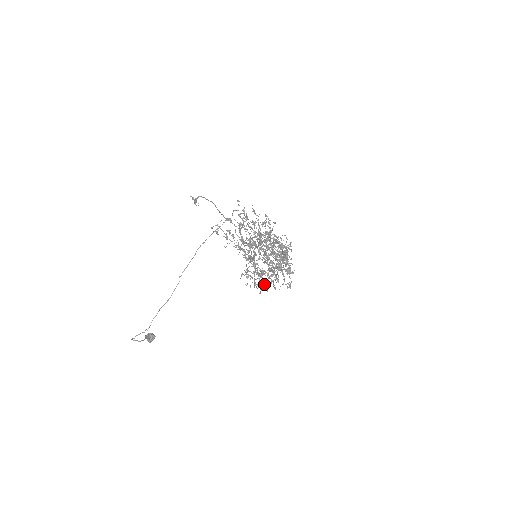
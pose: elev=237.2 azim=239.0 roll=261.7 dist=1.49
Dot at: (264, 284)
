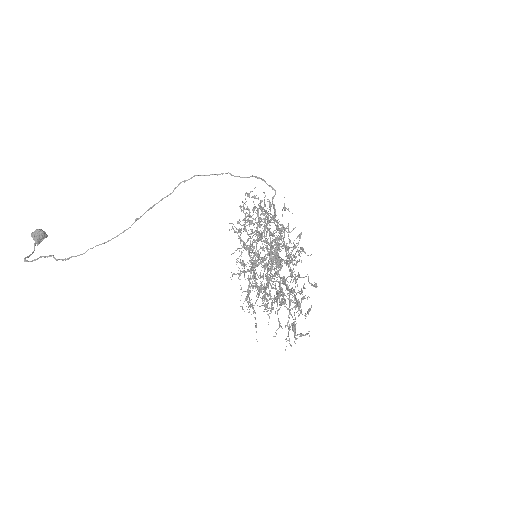
Dot at: occluded
